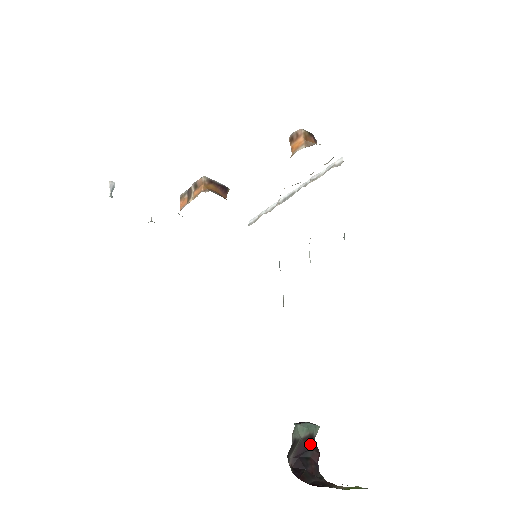
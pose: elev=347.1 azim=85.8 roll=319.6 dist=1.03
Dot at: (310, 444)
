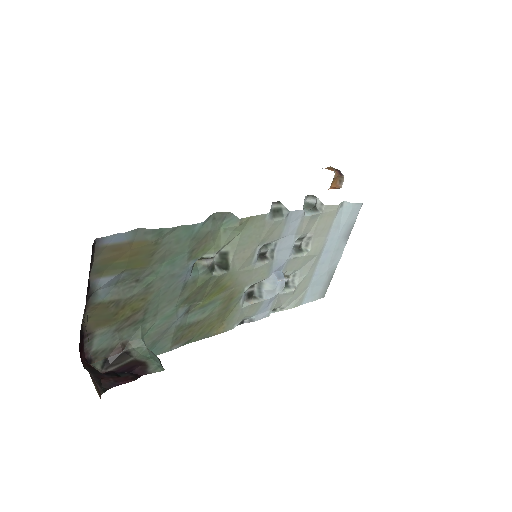
Dot at: (136, 370)
